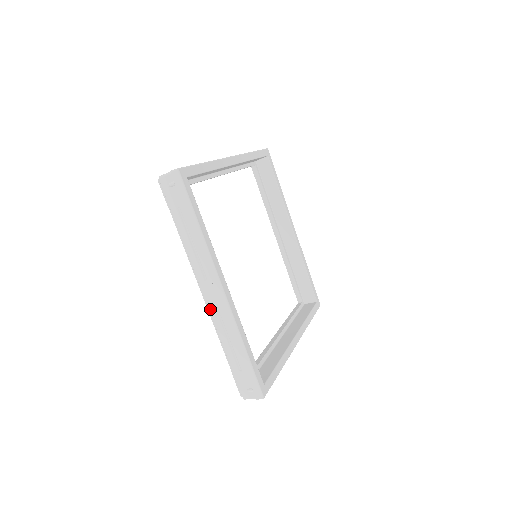
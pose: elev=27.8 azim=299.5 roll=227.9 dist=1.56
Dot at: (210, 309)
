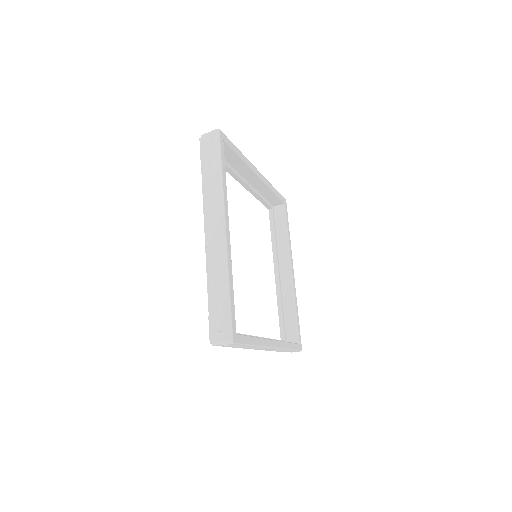
Dot at: occluded
